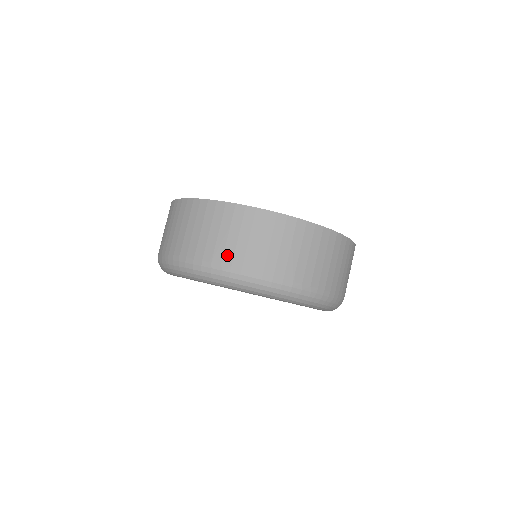
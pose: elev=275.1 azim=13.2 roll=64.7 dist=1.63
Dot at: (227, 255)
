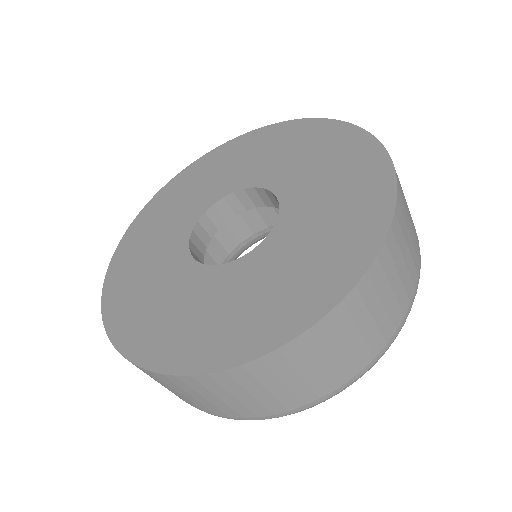
Dot at: (349, 369)
